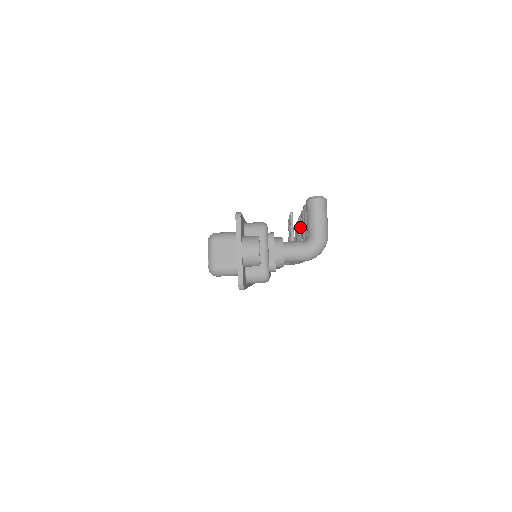
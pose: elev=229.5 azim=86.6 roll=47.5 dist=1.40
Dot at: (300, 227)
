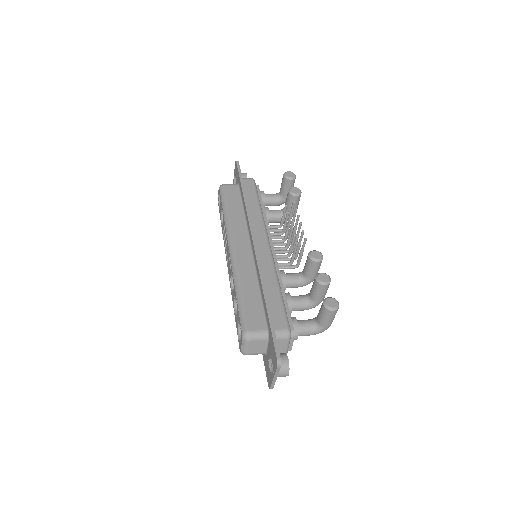
Dot at: (298, 231)
